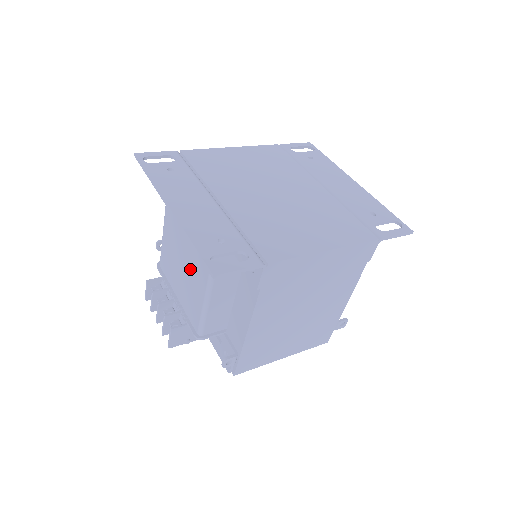
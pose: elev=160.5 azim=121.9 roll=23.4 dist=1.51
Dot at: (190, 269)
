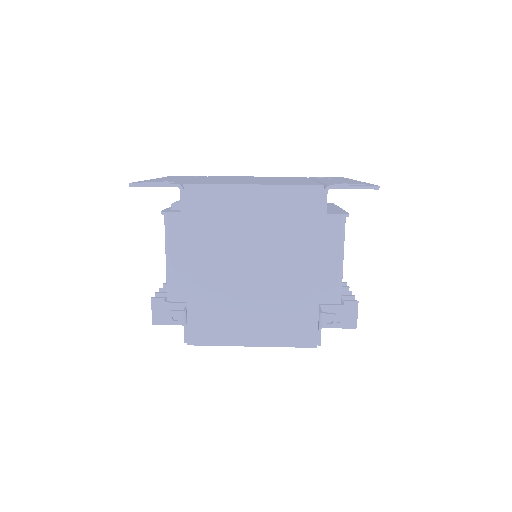
Dot at: occluded
